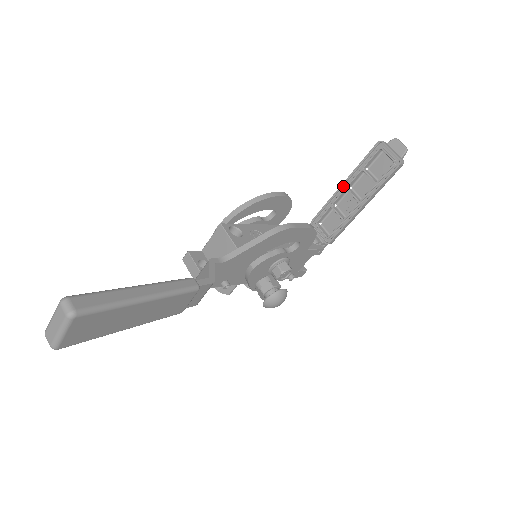
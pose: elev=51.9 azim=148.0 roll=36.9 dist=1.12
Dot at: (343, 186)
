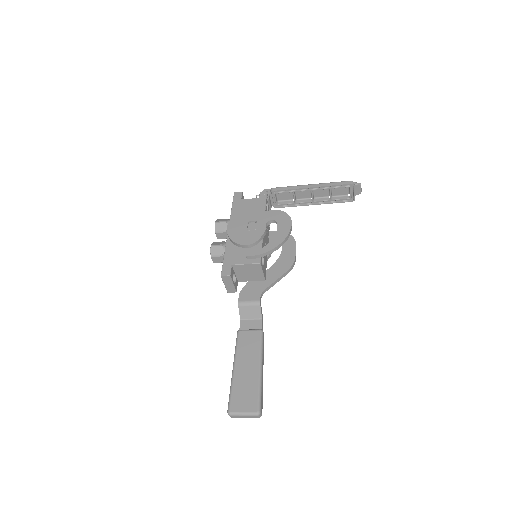
Dot at: (310, 187)
